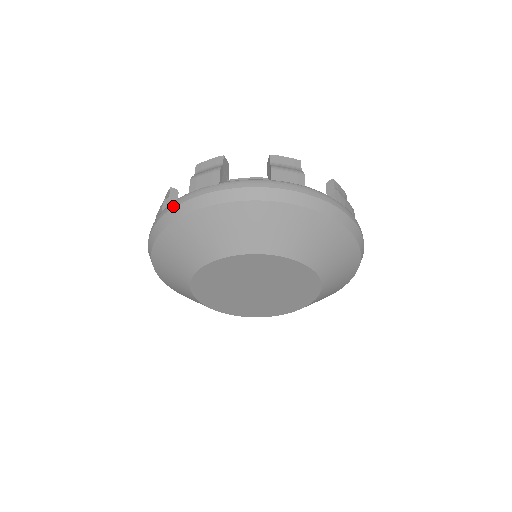
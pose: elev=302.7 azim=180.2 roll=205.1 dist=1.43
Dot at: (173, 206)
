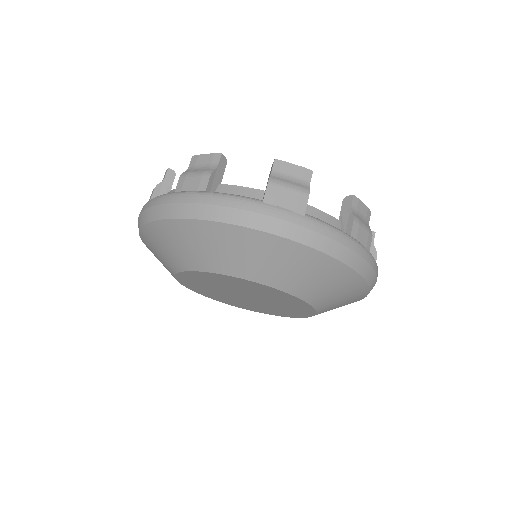
Dot at: (236, 205)
